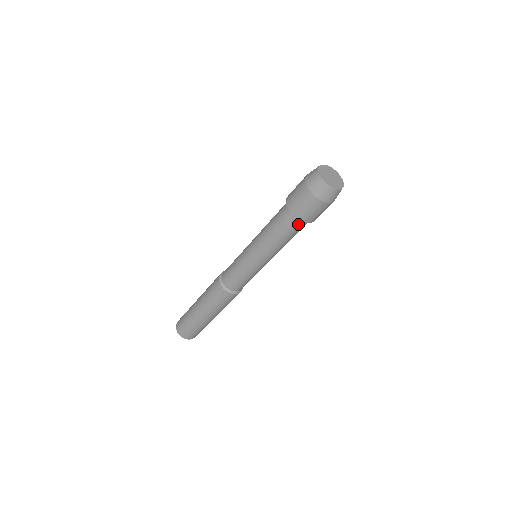
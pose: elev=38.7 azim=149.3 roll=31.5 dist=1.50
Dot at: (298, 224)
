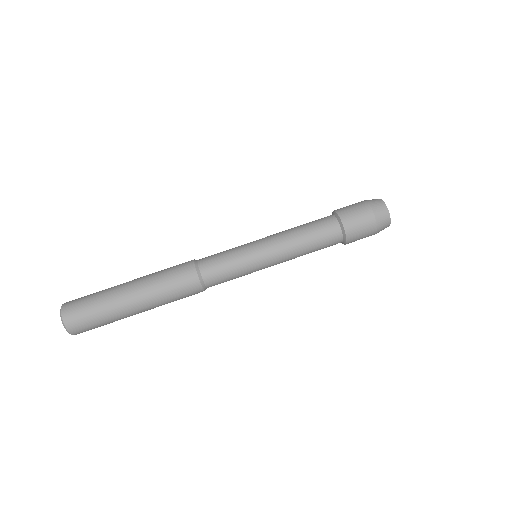
Dot at: (330, 219)
